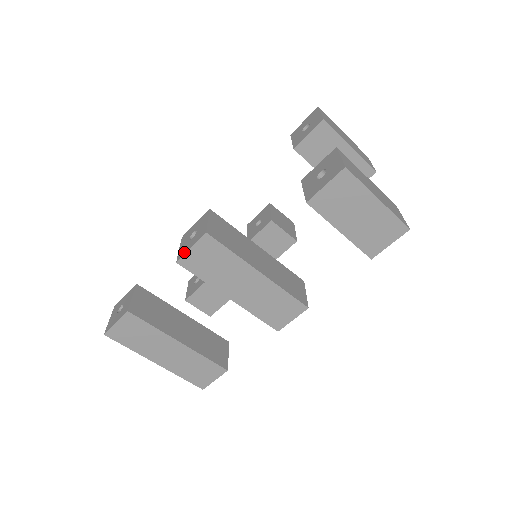
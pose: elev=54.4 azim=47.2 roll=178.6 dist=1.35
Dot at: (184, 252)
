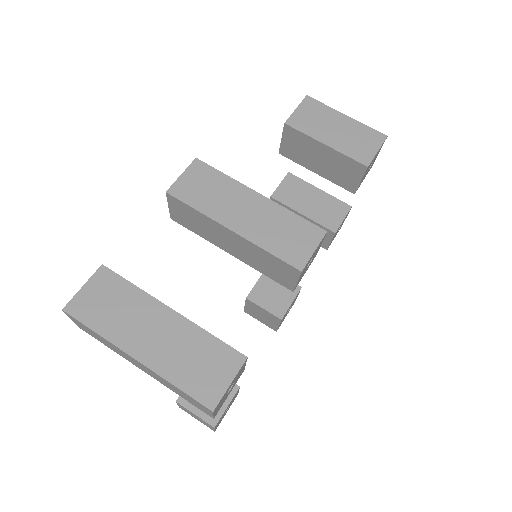
Dot at: (174, 184)
